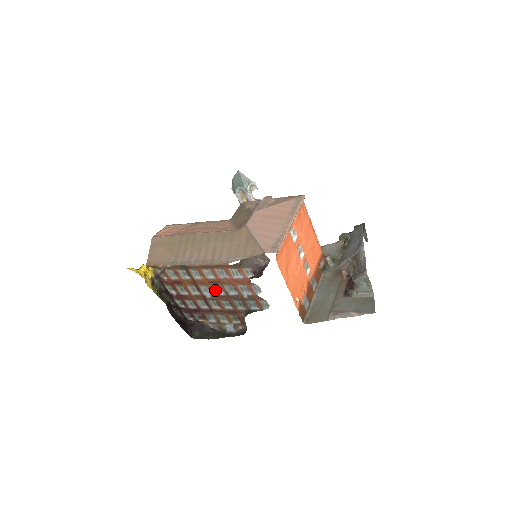
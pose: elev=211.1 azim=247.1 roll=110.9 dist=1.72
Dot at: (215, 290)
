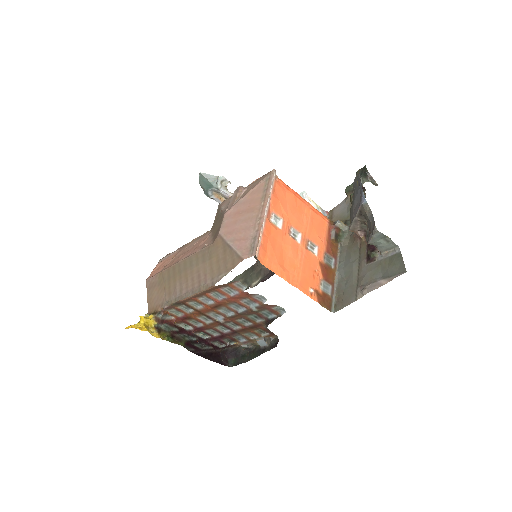
Dot at: (224, 313)
